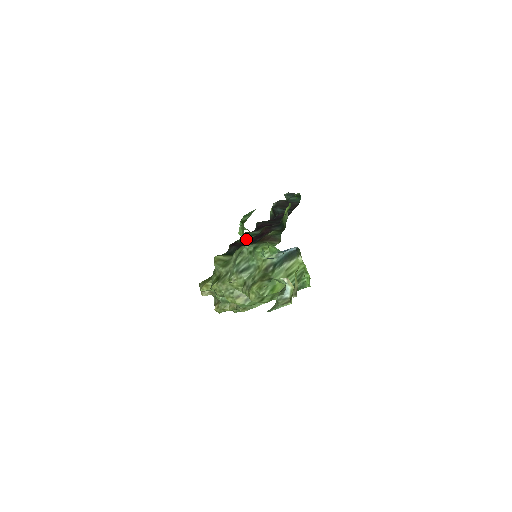
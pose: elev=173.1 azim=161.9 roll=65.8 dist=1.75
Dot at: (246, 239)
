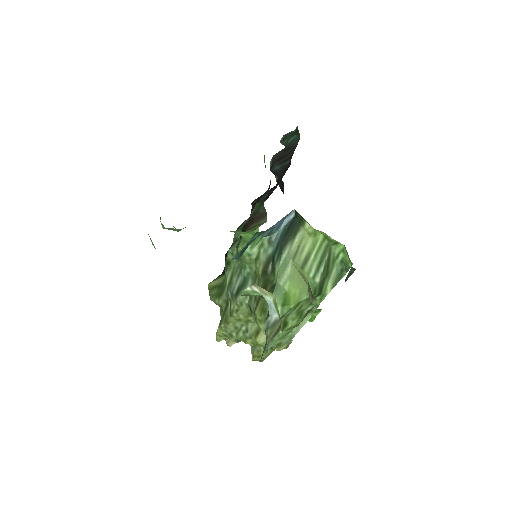
Dot at: (238, 237)
